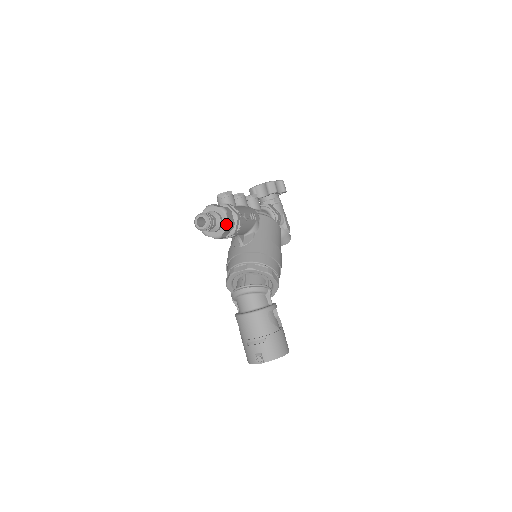
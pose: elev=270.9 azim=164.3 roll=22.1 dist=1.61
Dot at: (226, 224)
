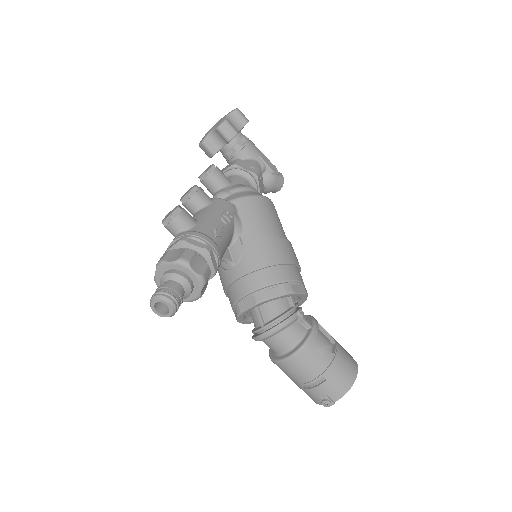
Dot at: (198, 281)
